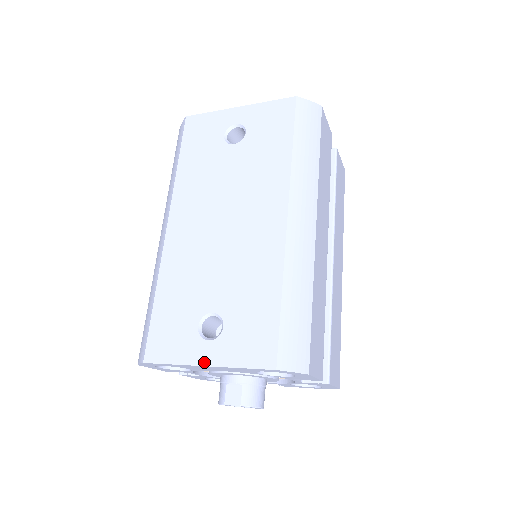
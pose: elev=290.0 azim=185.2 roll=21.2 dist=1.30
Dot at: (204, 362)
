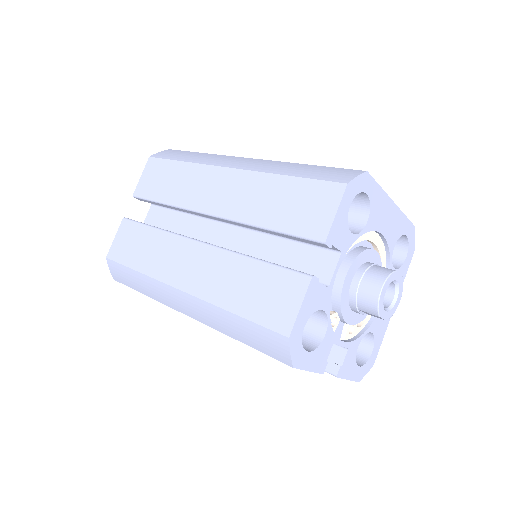
Dot at: (390, 200)
